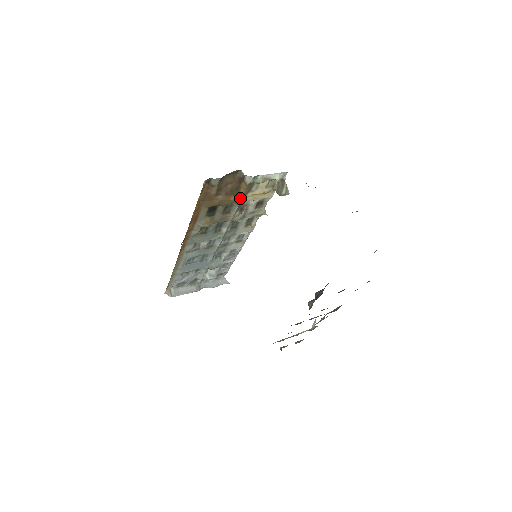
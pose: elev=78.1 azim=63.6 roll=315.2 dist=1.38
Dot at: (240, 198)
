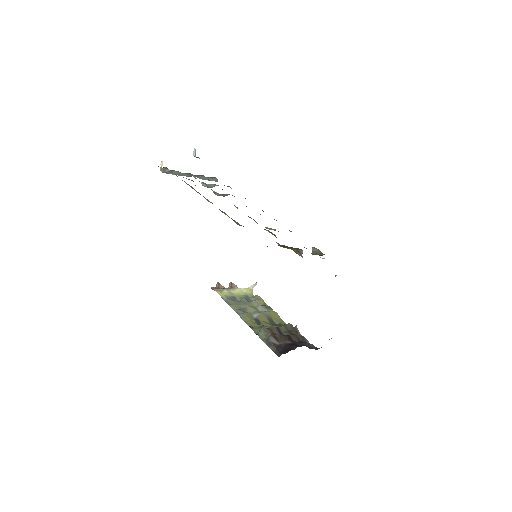
Dot at: (283, 247)
